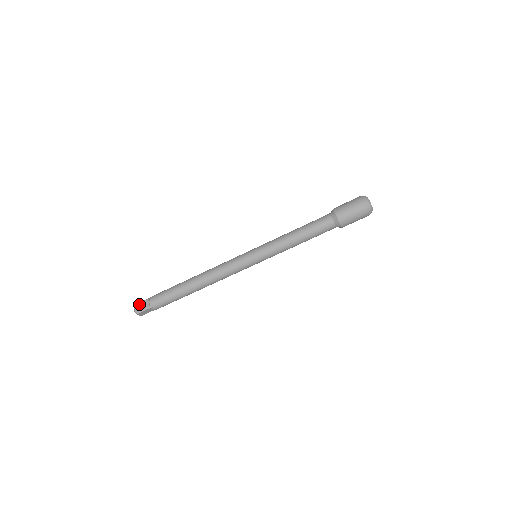
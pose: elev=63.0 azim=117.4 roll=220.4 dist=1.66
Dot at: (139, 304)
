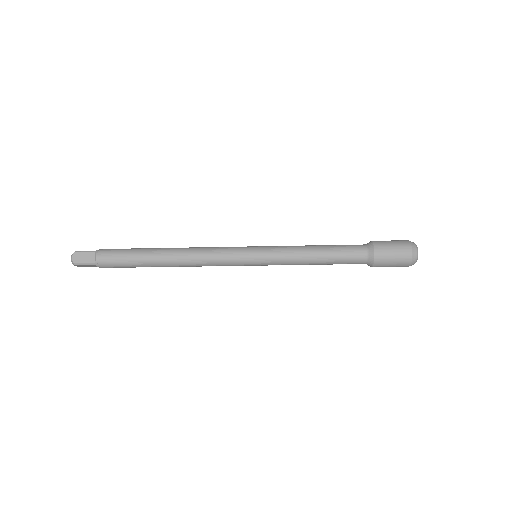
Dot at: occluded
